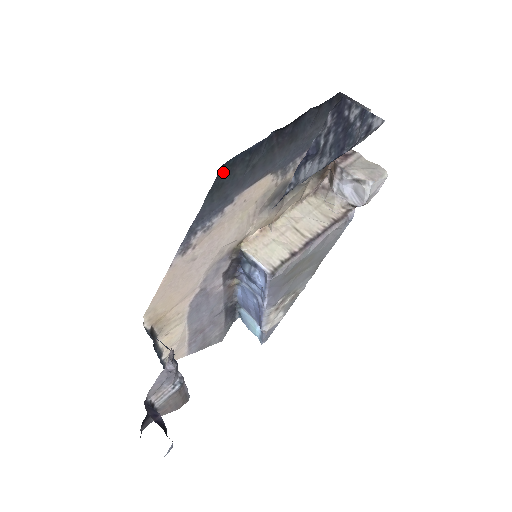
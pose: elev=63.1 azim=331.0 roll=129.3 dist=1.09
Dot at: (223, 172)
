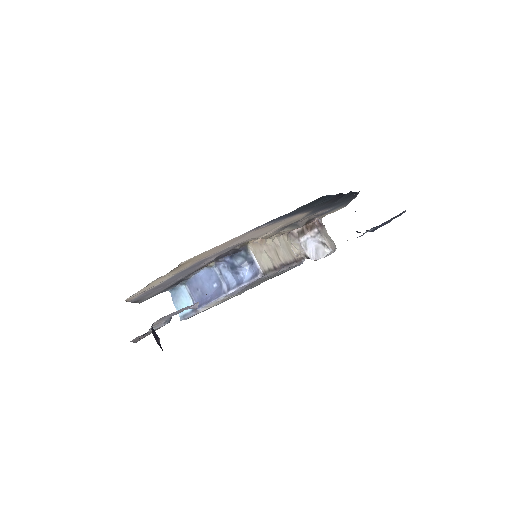
Dot at: (317, 199)
